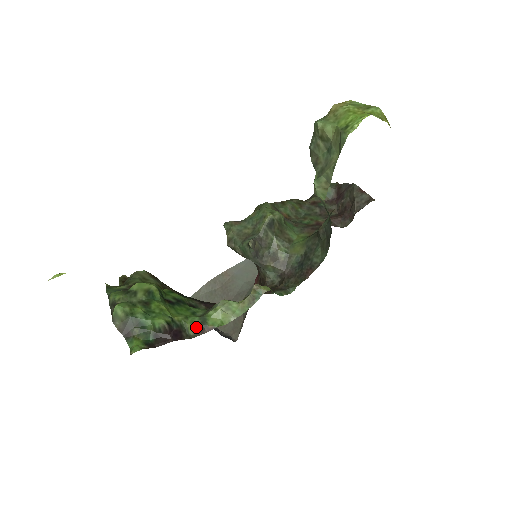
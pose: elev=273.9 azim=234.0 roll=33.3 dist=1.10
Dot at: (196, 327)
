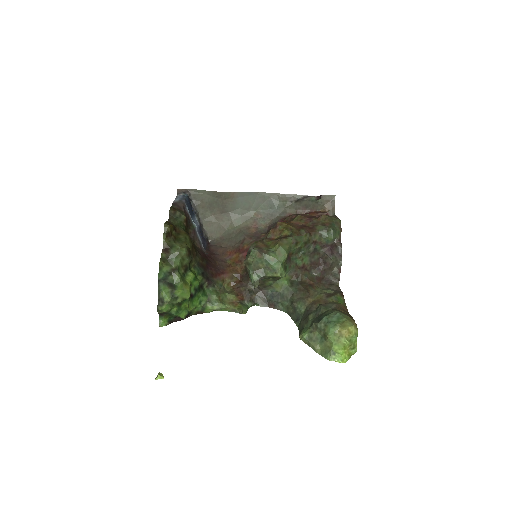
Dot at: (197, 312)
